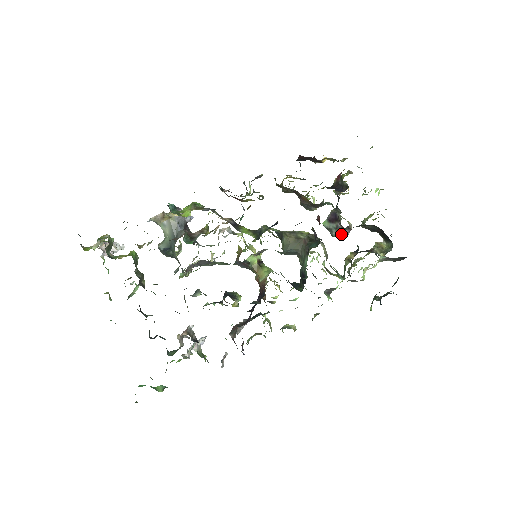
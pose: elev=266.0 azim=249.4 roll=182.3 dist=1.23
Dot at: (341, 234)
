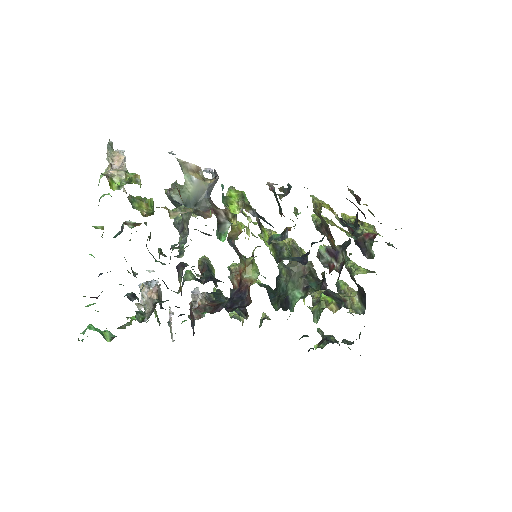
Dot at: (328, 266)
